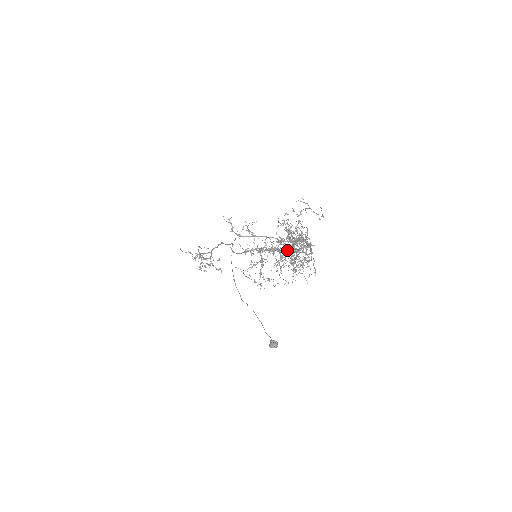
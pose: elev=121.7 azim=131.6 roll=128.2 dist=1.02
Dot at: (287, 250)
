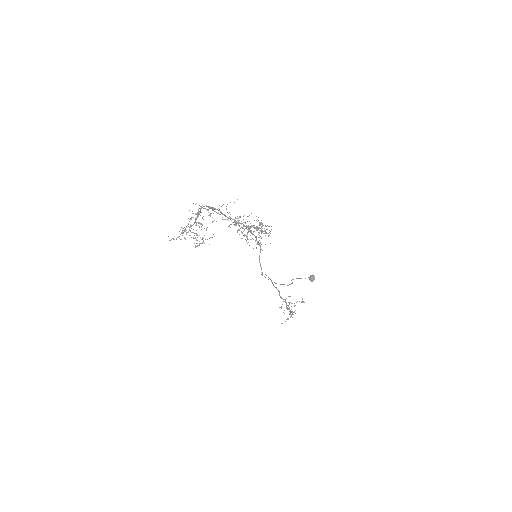
Dot at: (196, 218)
